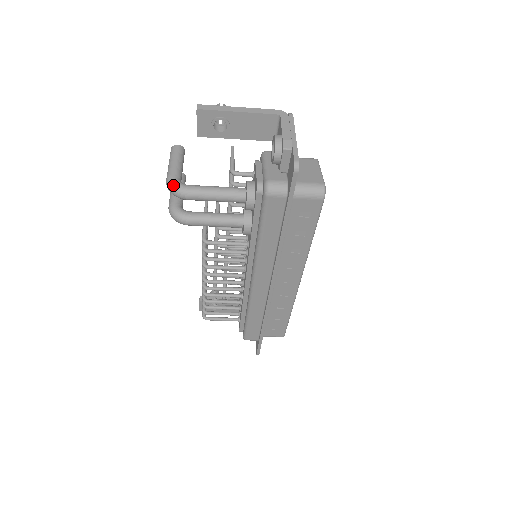
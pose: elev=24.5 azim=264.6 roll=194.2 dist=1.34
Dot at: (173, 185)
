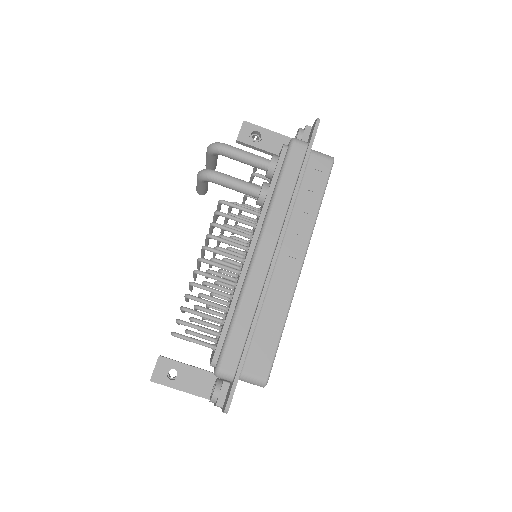
Dot at: (215, 142)
